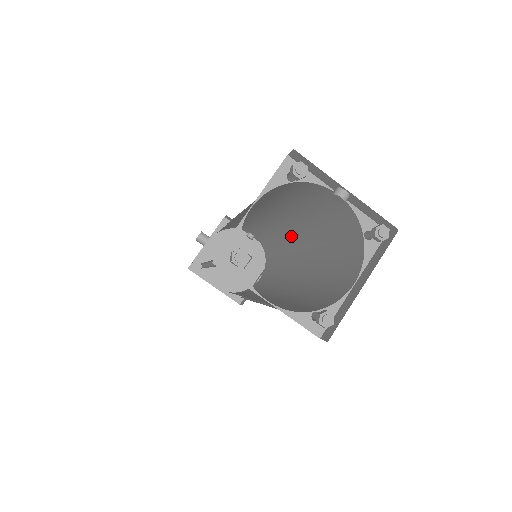
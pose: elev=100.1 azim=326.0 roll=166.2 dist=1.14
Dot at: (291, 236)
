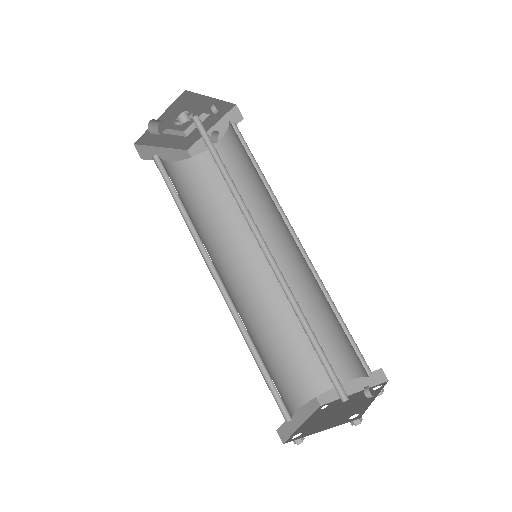
Dot at: occluded
